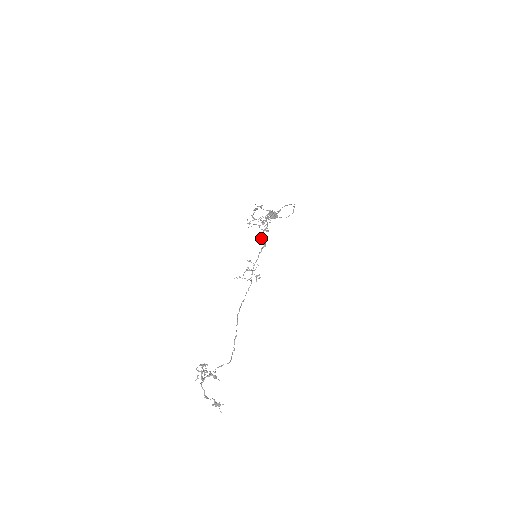
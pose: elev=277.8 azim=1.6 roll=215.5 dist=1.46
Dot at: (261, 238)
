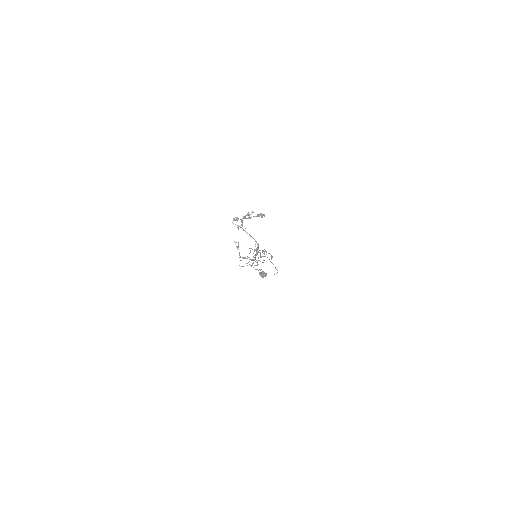
Dot at: (254, 255)
